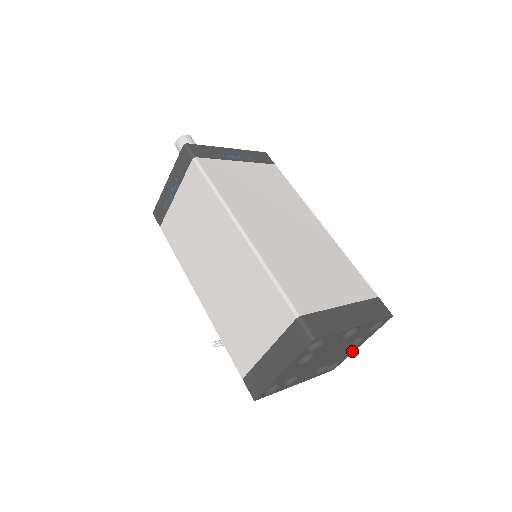
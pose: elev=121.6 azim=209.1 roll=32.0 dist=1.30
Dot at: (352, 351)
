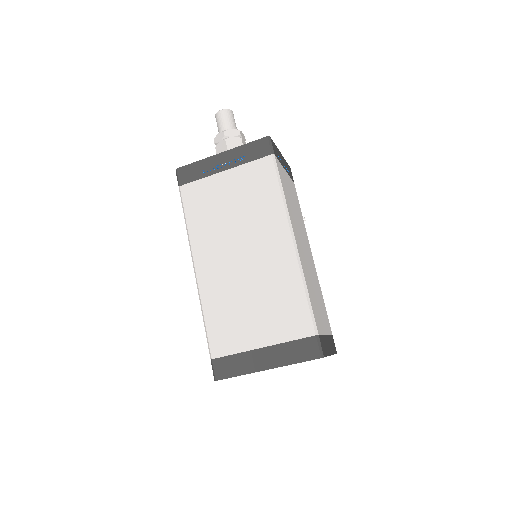
Dot at: occluded
